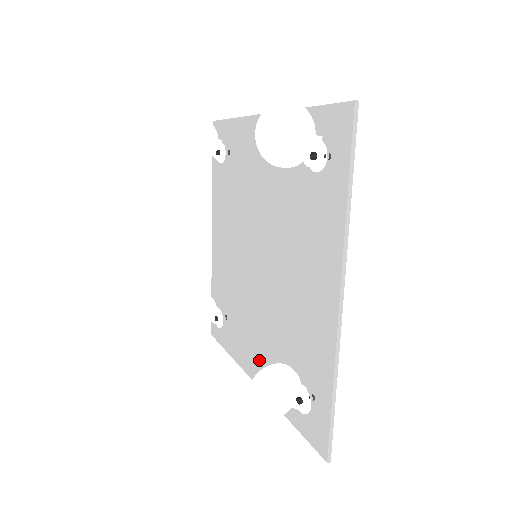
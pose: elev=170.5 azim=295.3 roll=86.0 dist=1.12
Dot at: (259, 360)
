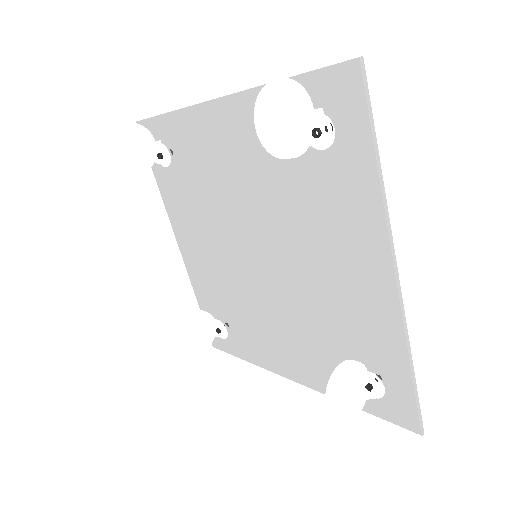
Dot at: (293, 359)
